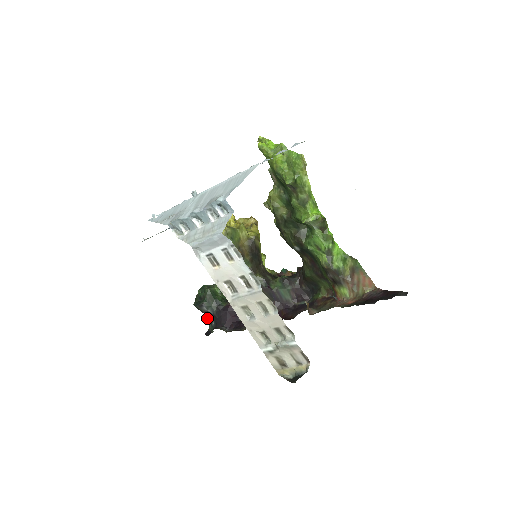
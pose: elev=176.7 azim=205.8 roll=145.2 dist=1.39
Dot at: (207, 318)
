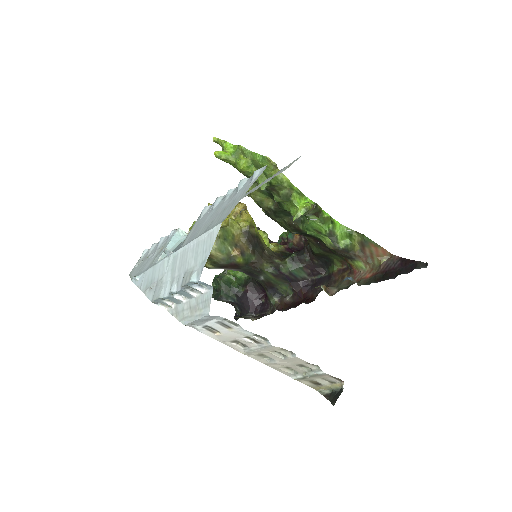
Dot at: occluded
